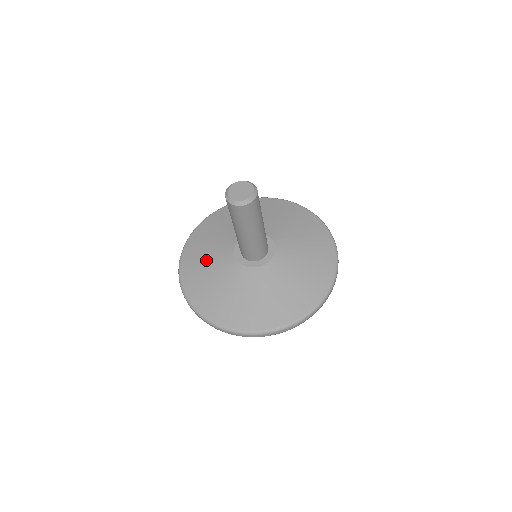
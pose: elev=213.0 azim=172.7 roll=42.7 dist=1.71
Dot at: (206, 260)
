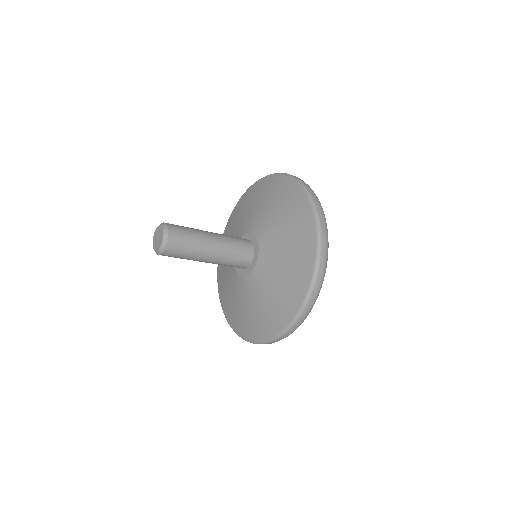
Dot at: (234, 301)
